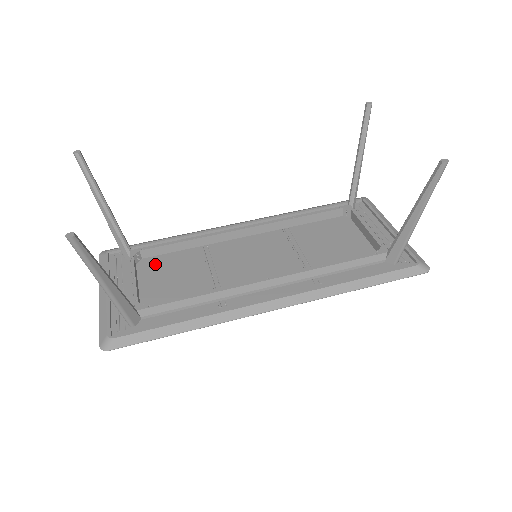
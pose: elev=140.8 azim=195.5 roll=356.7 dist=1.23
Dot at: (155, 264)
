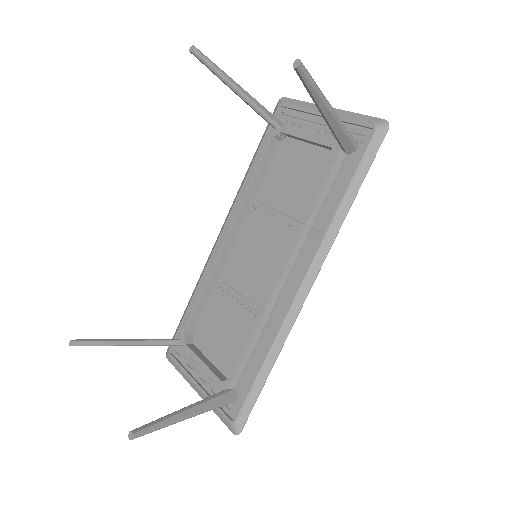
Dot at: (203, 332)
